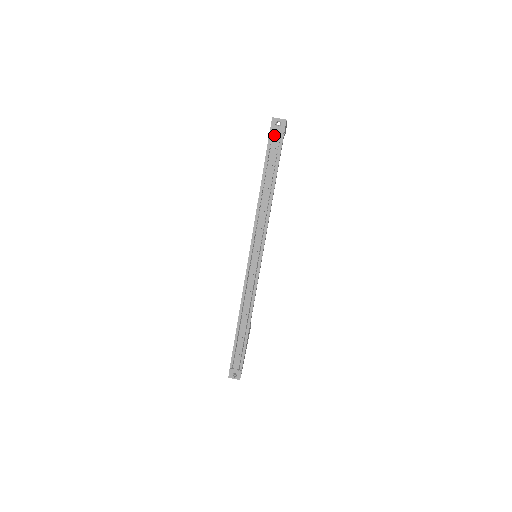
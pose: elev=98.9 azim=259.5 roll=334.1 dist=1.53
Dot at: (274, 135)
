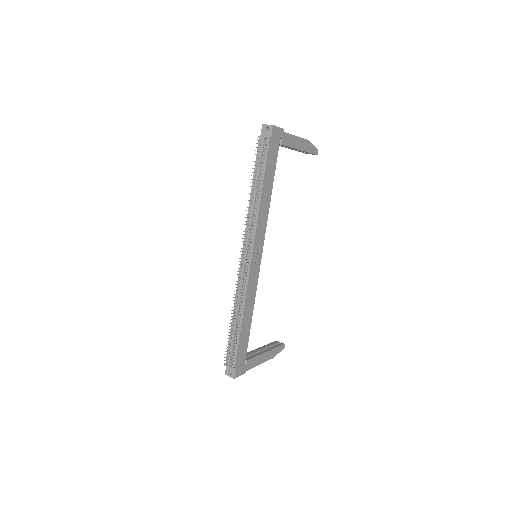
Dot at: (262, 139)
